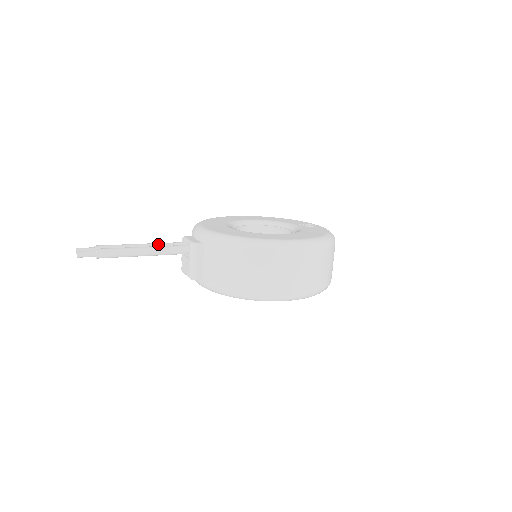
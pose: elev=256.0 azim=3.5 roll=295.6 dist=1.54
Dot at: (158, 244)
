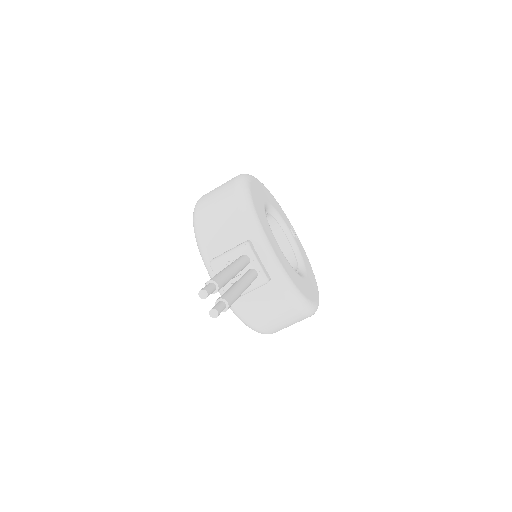
Dot at: (242, 267)
